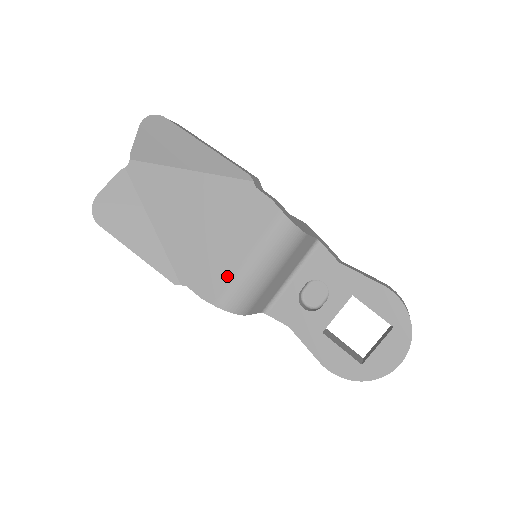
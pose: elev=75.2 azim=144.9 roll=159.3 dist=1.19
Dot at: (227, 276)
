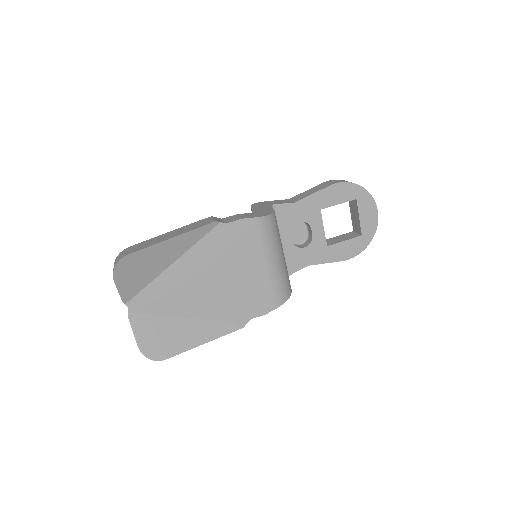
Dot at: (266, 286)
